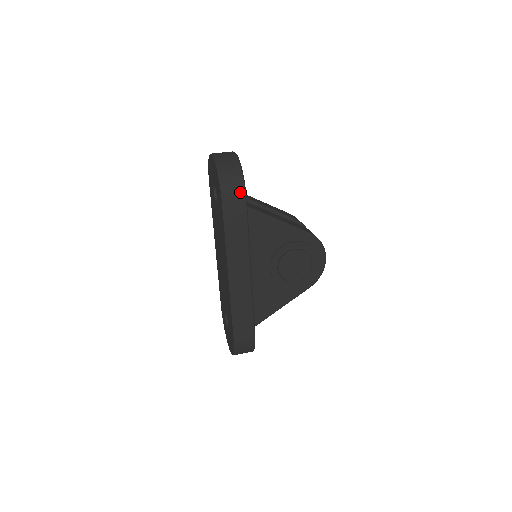
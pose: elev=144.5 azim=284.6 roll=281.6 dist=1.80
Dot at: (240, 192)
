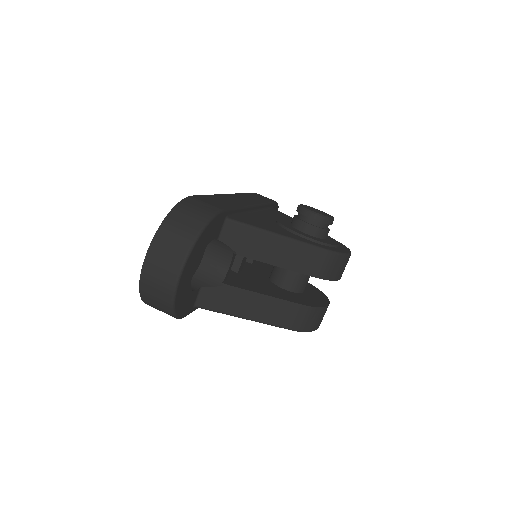
Dot at: occluded
